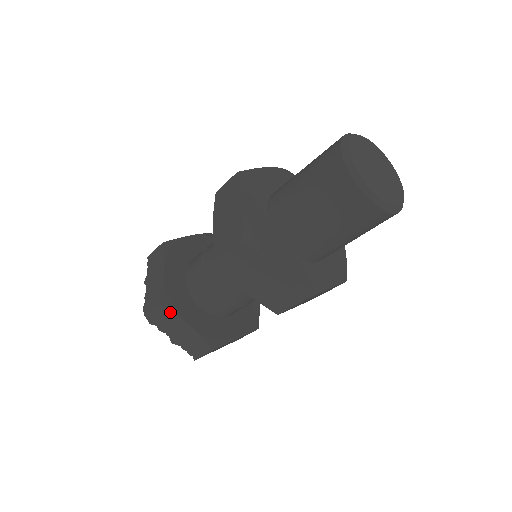
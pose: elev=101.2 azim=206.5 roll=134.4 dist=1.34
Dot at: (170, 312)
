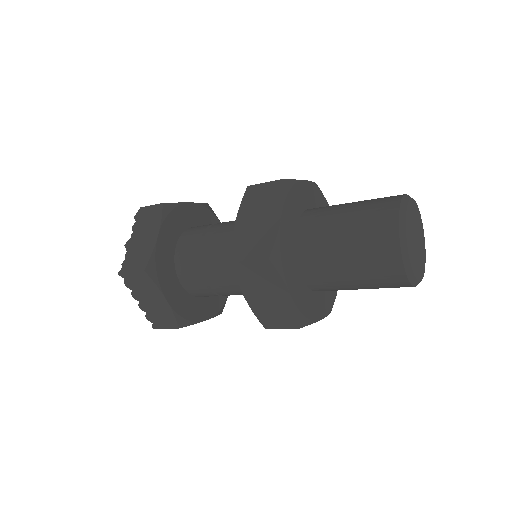
Dot at: (161, 214)
